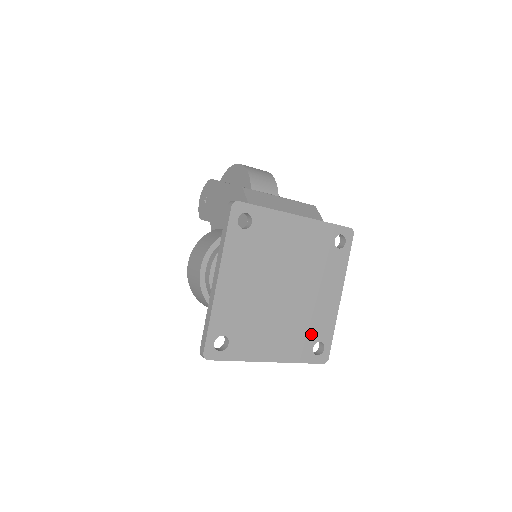
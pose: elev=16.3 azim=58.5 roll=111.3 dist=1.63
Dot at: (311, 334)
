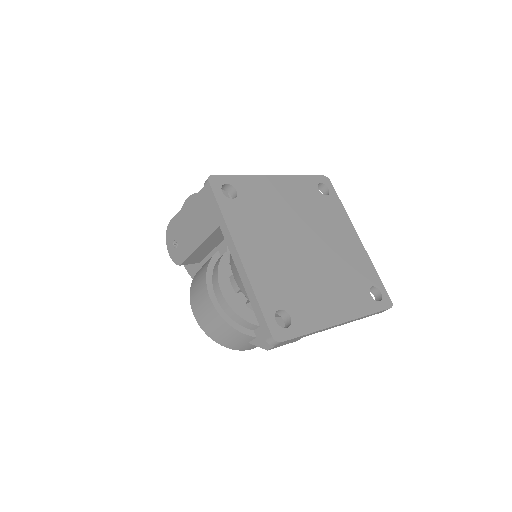
Dot at: (359, 282)
